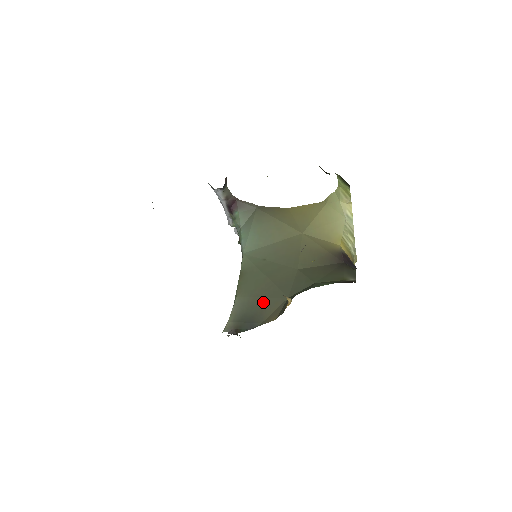
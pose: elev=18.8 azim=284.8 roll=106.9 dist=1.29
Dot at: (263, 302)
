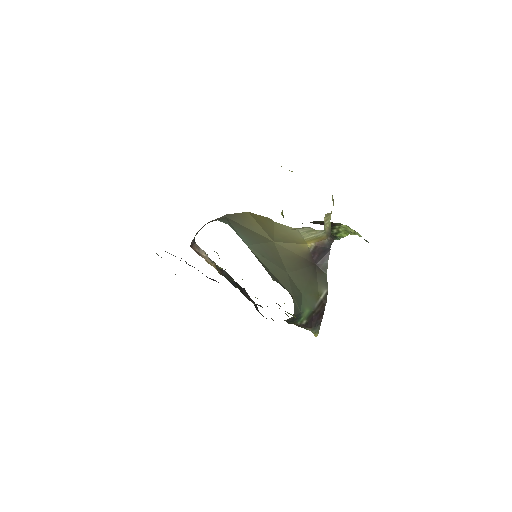
Dot at: occluded
